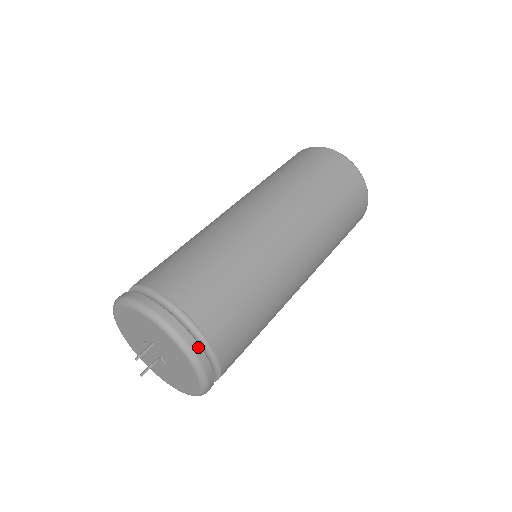
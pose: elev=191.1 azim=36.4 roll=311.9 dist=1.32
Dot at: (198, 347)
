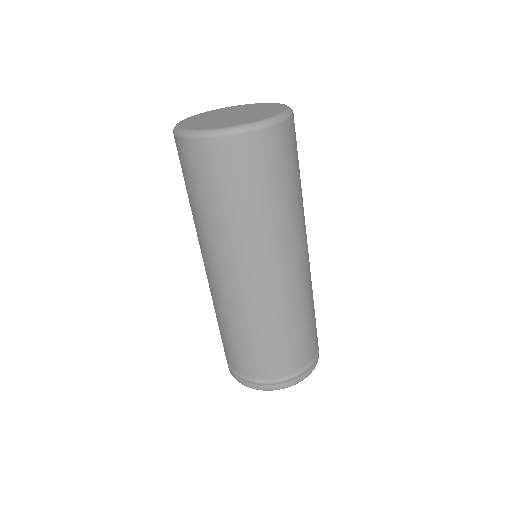
Dot at: (273, 386)
